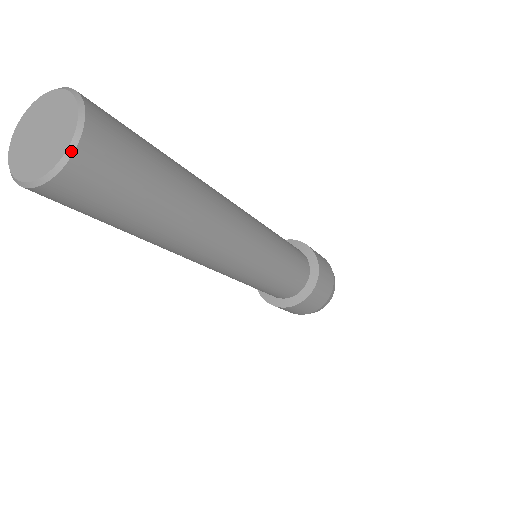
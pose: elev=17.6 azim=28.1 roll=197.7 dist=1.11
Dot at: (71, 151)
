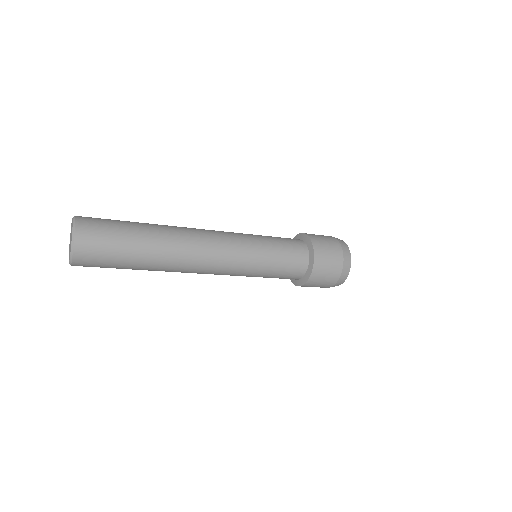
Dot at: (74, 226)
